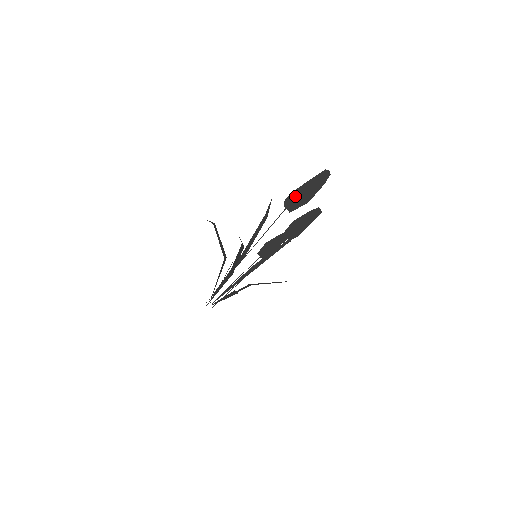
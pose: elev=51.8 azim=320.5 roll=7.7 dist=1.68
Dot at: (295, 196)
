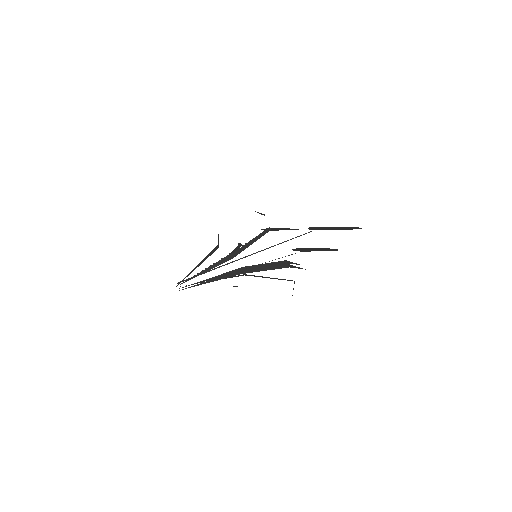
Dot at: (322, 228)
